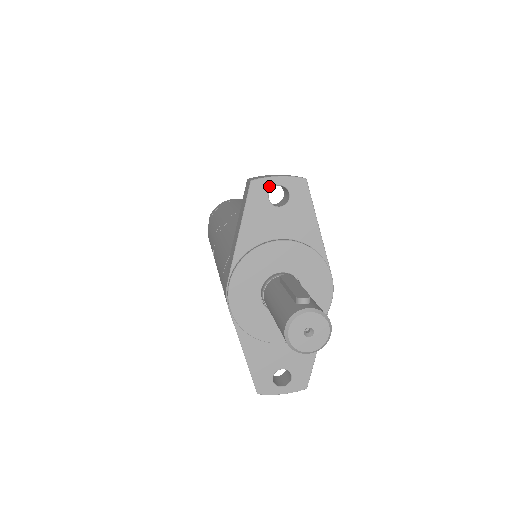
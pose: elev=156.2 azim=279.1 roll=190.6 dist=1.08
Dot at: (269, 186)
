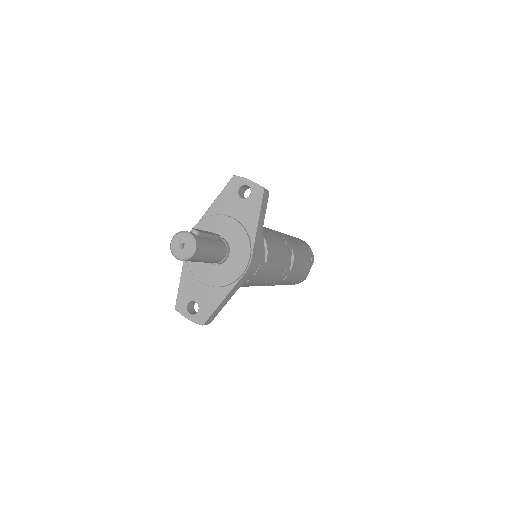
Dot at: (242, 183)
